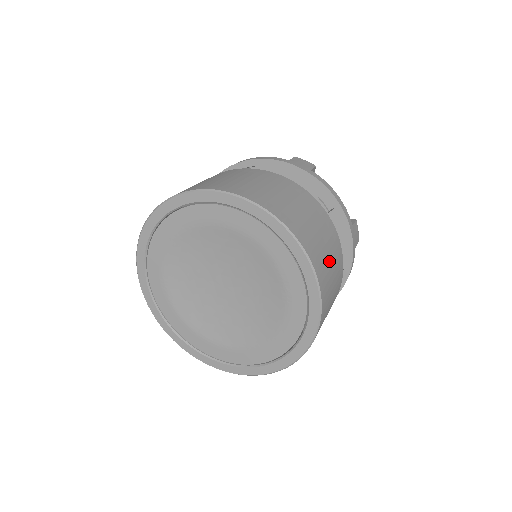
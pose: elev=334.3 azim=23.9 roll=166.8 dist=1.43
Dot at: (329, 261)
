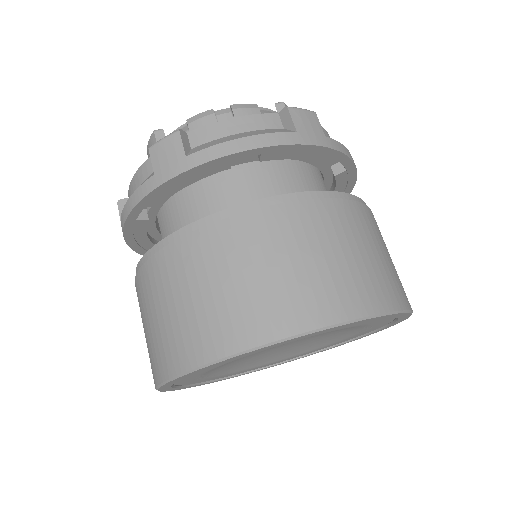
Dot at: occluded
